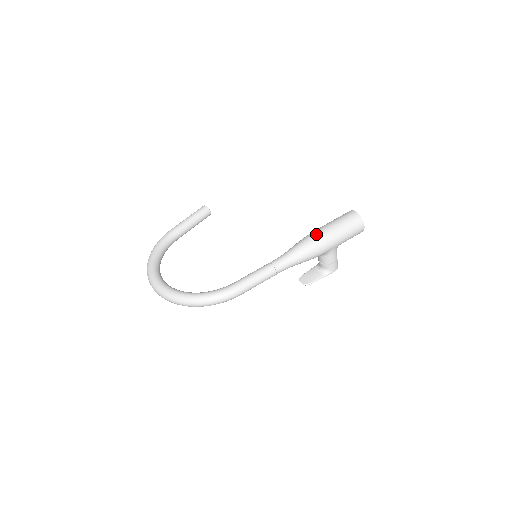
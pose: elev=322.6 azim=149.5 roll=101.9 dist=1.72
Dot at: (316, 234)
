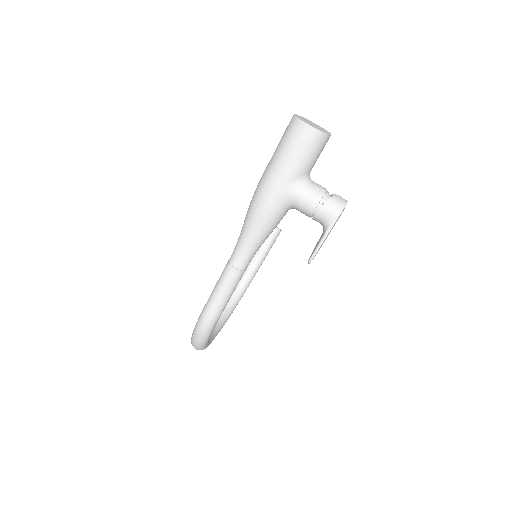
Dot at: occluded
